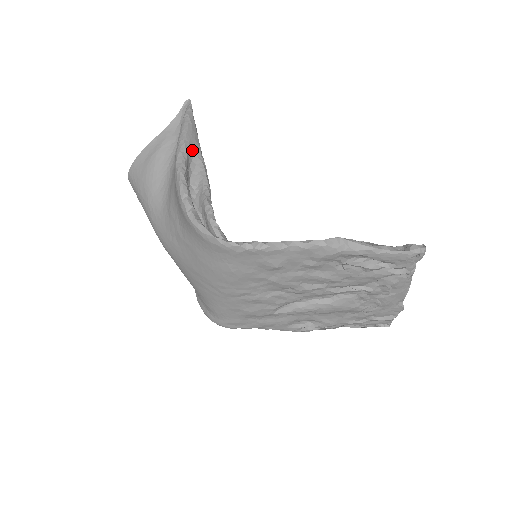
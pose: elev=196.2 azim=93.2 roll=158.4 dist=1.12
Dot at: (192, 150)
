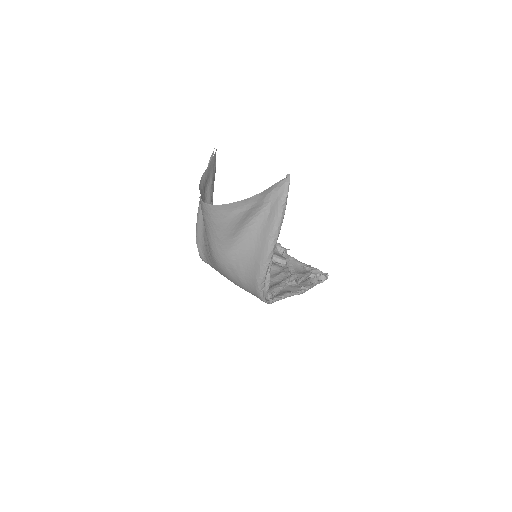
Dot at: occluded
